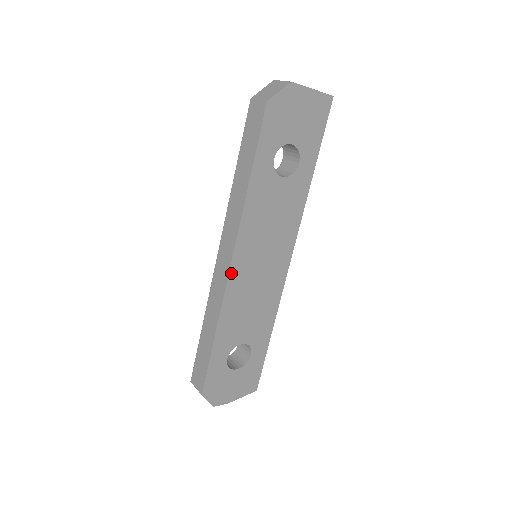
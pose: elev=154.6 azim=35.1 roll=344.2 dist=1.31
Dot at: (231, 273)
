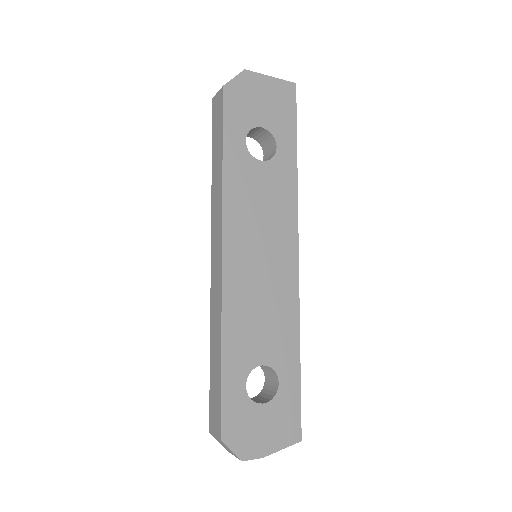
Dot at: (225, 268)
